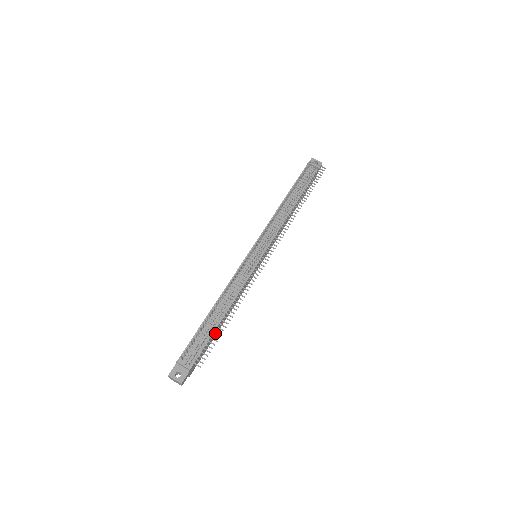
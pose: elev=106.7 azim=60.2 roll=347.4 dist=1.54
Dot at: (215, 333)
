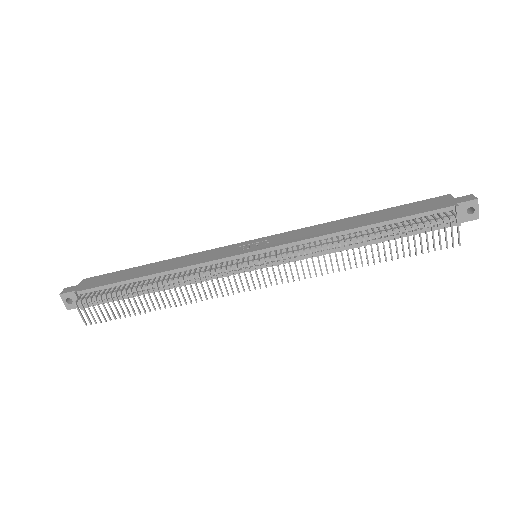
Dot at: occluded
